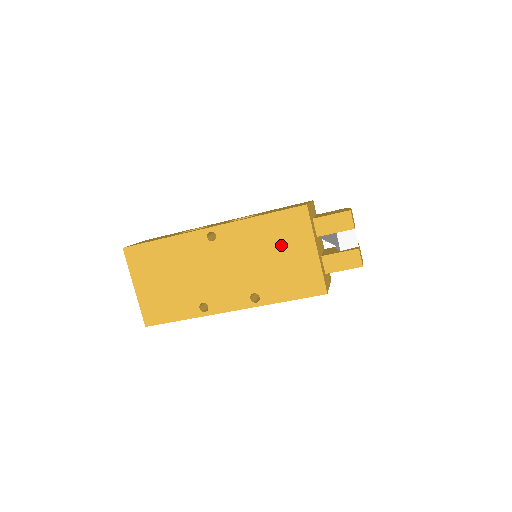
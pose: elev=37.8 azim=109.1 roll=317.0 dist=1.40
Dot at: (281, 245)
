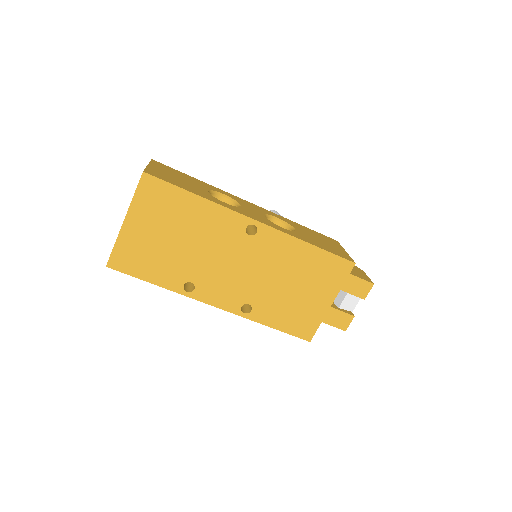
Dot at: (307, 281)
